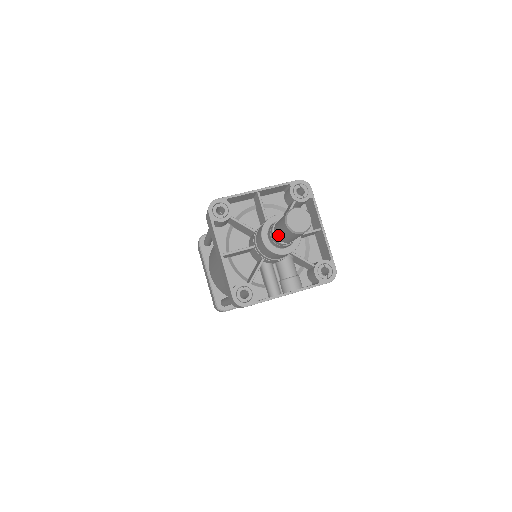
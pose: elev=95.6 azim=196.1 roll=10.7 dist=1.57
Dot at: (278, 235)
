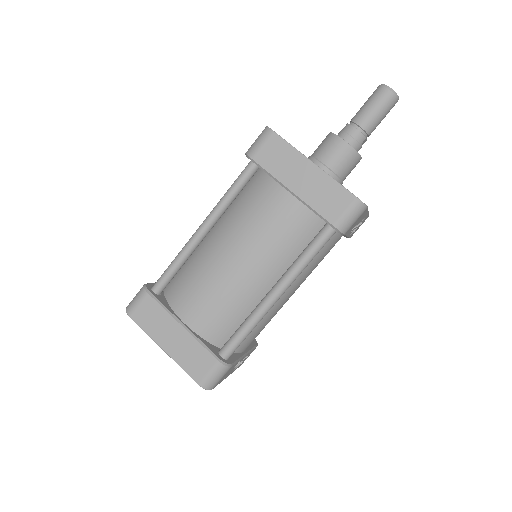
Dot at: (368, 120)
